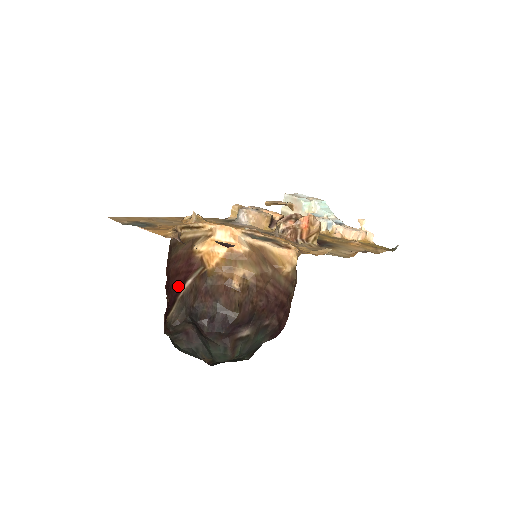
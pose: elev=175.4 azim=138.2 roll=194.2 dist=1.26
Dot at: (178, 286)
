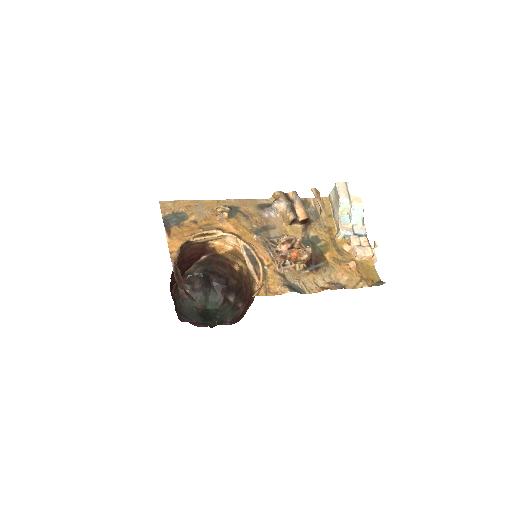
Dot at: (194, 259)
